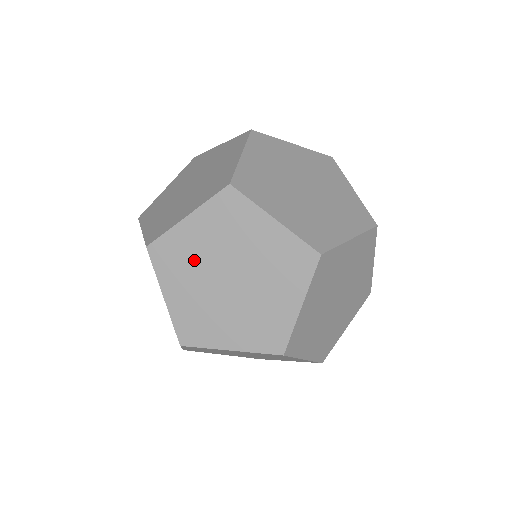
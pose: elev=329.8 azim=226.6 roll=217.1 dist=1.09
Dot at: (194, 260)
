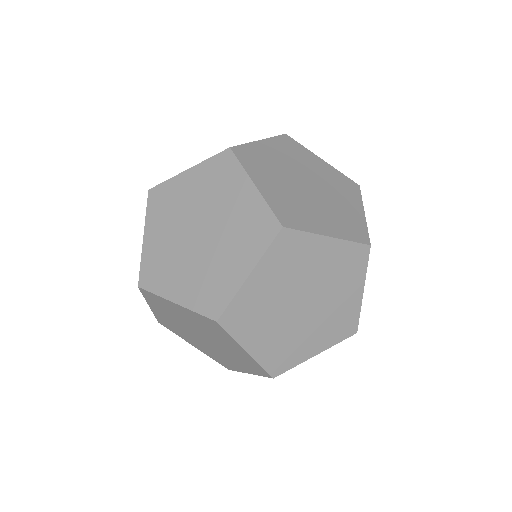
Dot at: occluded
